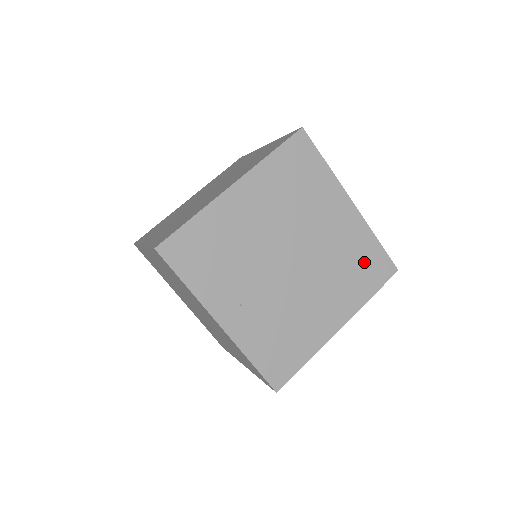
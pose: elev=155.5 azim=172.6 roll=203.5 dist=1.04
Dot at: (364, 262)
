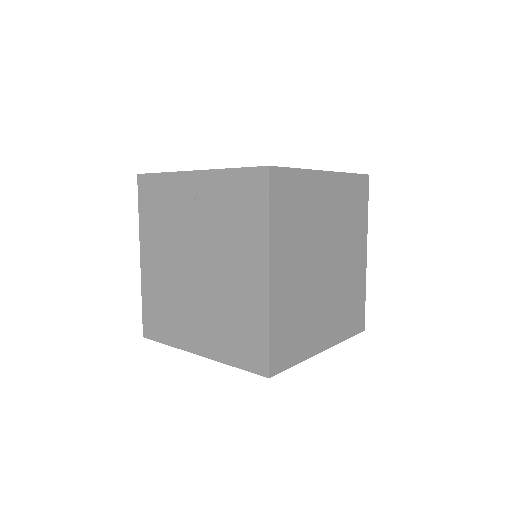
Dot at: (354, 199)
